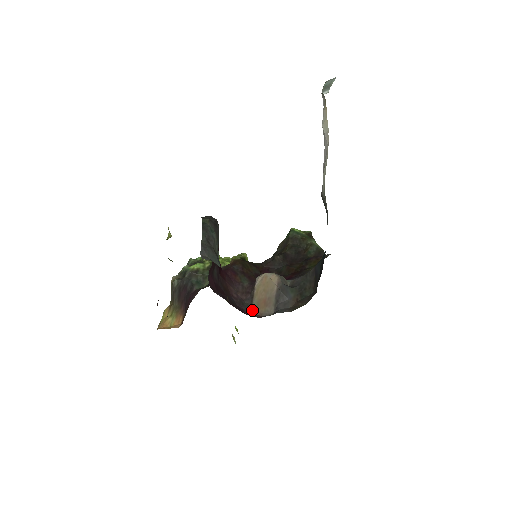
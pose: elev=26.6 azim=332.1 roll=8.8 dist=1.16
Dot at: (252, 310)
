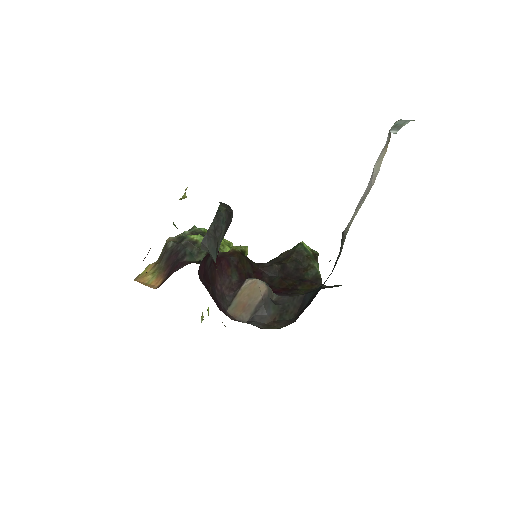
Dot at: (229, 308)
